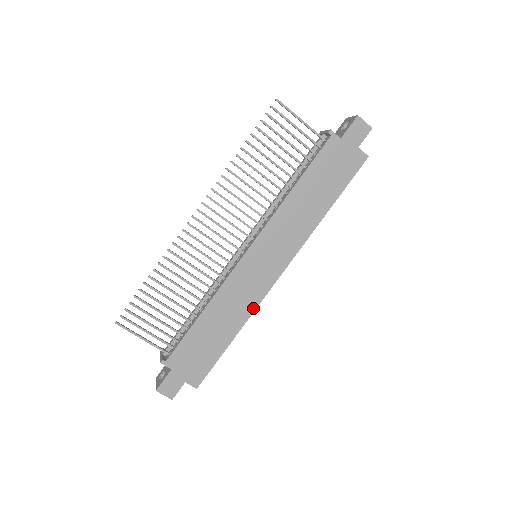
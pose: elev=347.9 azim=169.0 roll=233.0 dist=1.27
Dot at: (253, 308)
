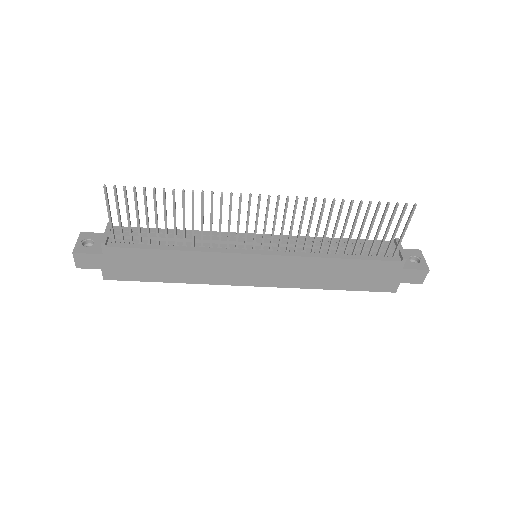
Dot at: (209, 282)
